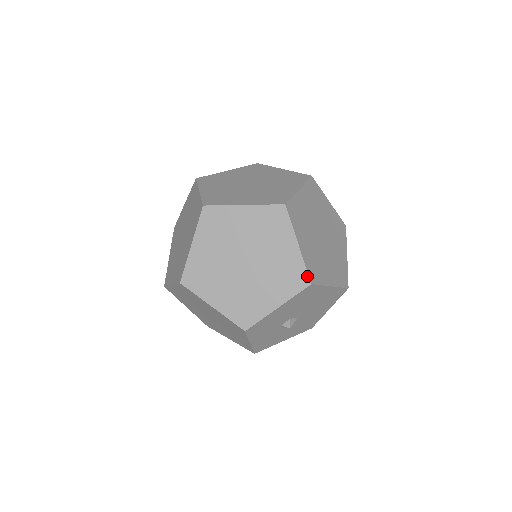
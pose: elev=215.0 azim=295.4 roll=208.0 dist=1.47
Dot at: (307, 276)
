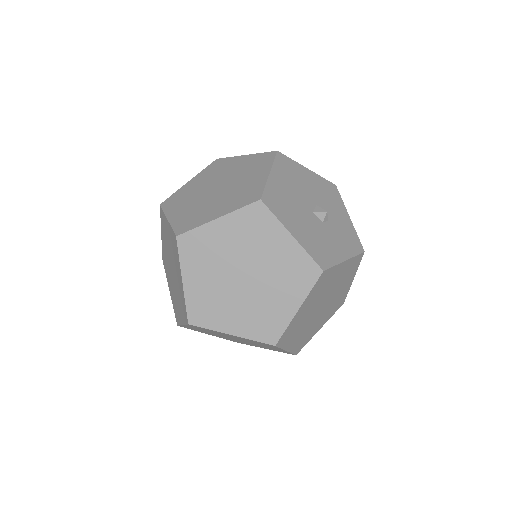
Dot at: occluded
